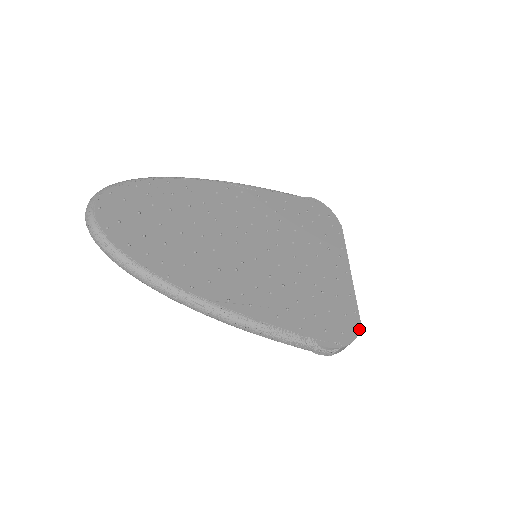
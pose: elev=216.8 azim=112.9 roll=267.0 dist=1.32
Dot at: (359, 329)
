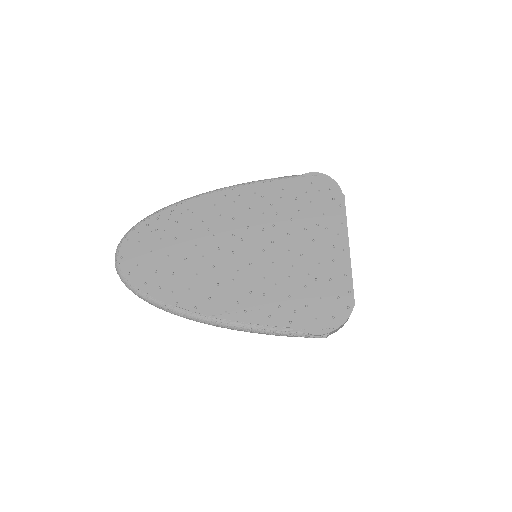
Dot at: (352, 309)
